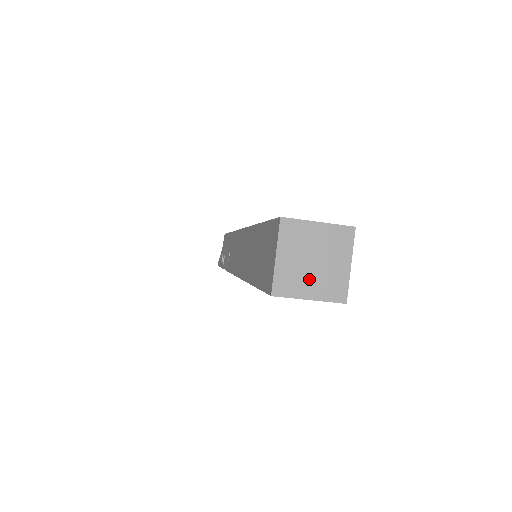
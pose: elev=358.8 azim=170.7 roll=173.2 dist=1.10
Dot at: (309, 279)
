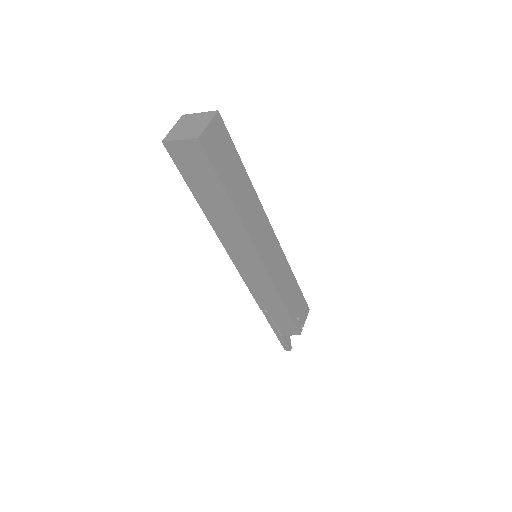
Dot at: (184, 132)
